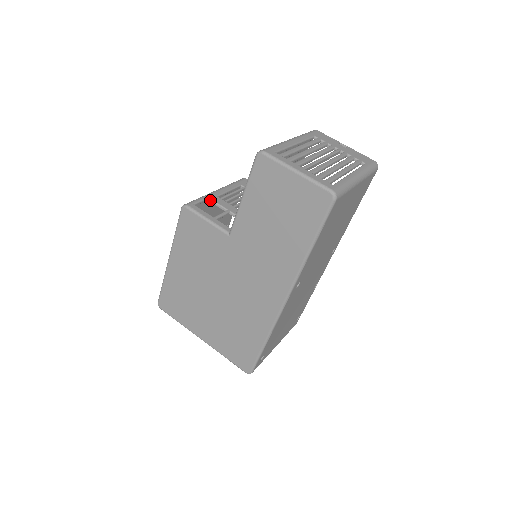
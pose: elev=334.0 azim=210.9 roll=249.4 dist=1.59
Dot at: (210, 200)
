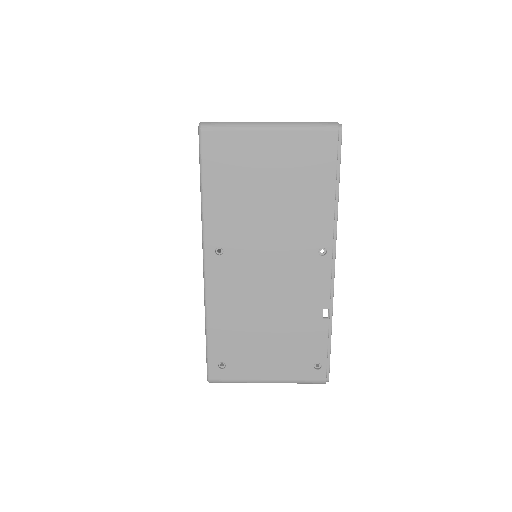
Dot at: occluded
